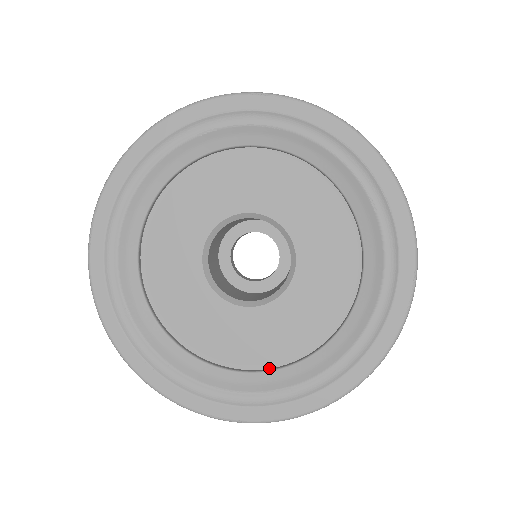
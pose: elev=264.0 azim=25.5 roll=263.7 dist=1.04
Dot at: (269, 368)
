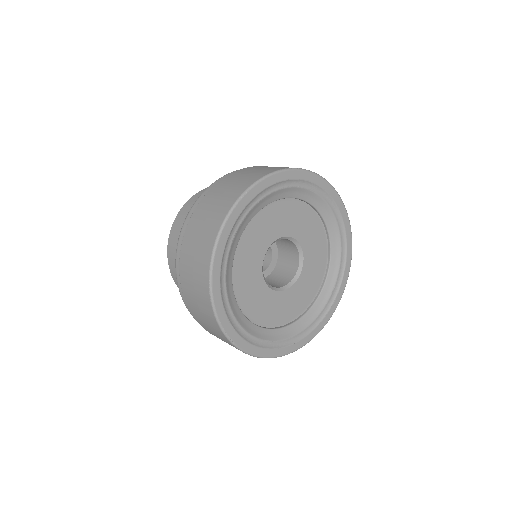
Dot at: (319, 290)
